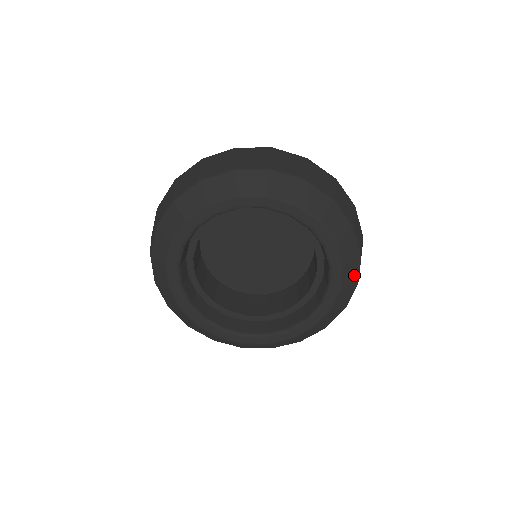
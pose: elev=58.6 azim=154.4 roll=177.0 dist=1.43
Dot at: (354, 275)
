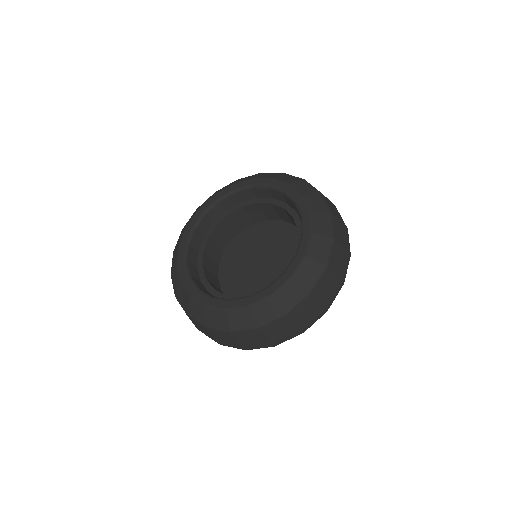
Dot at: (311, 278)
